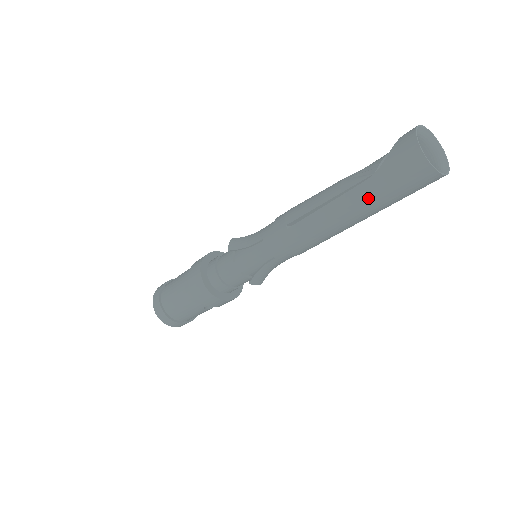
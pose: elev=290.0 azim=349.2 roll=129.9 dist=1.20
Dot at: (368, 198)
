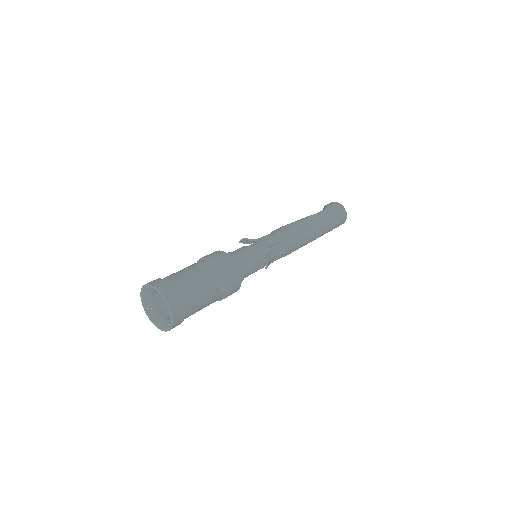
Dot at: (326, 216)
